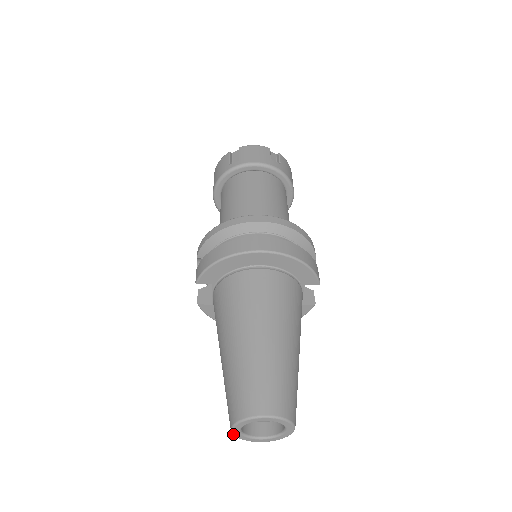
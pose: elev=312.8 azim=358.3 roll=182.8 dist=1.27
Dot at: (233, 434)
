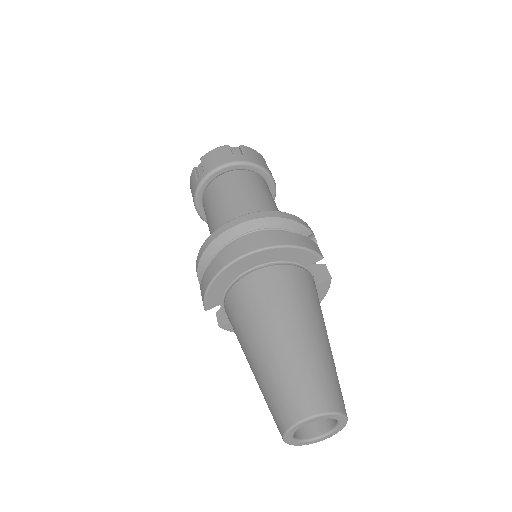
Dot at: occluded
